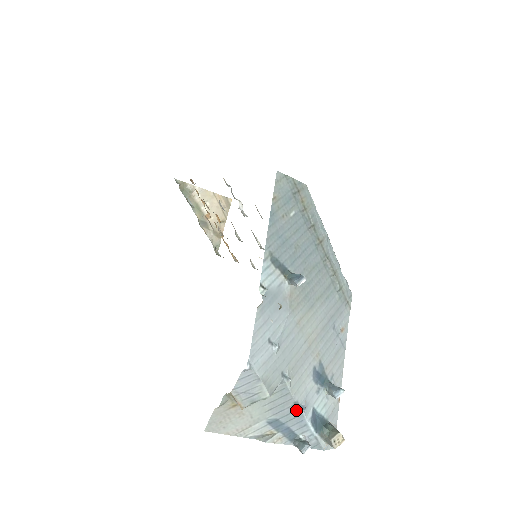
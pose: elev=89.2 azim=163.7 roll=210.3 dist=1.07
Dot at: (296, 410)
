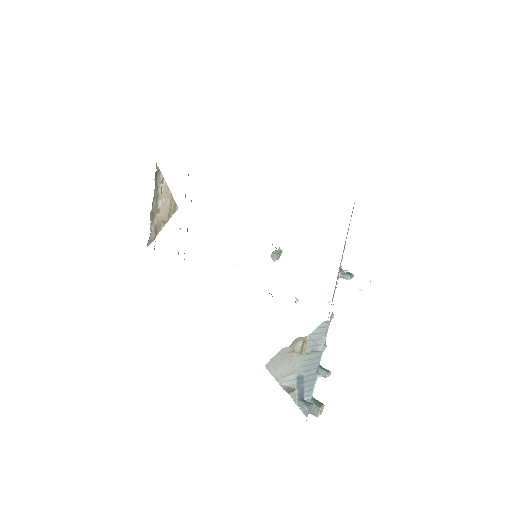
Dot at: (315, 374)
